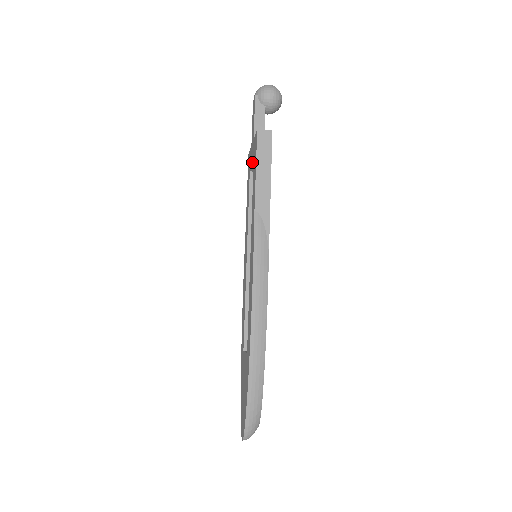
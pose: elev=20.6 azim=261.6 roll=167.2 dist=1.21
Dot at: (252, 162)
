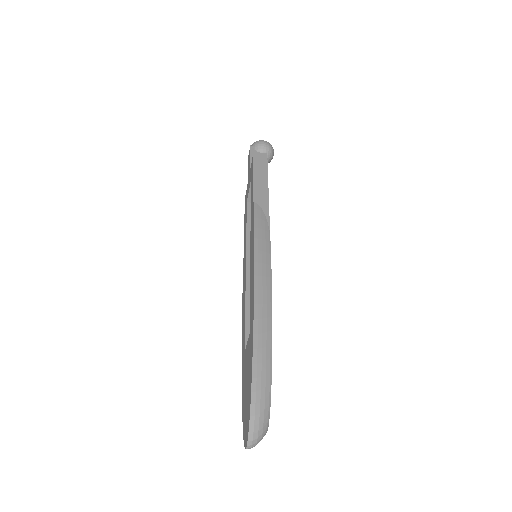
Dot at: (249, 186)
